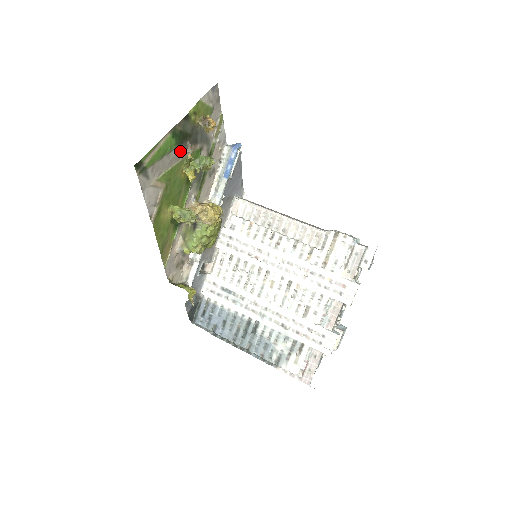
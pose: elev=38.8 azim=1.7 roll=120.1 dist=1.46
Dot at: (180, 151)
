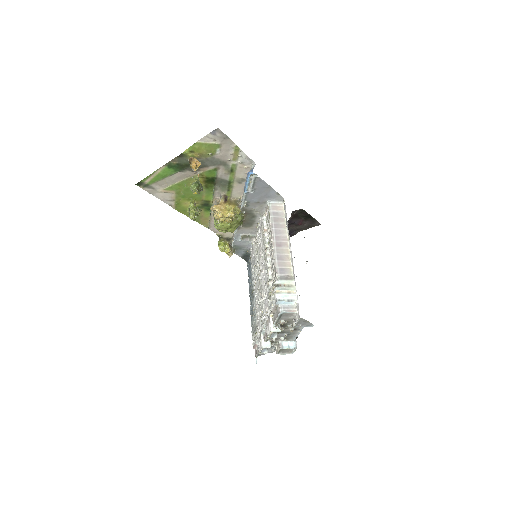
Dot at: (185, 173)
